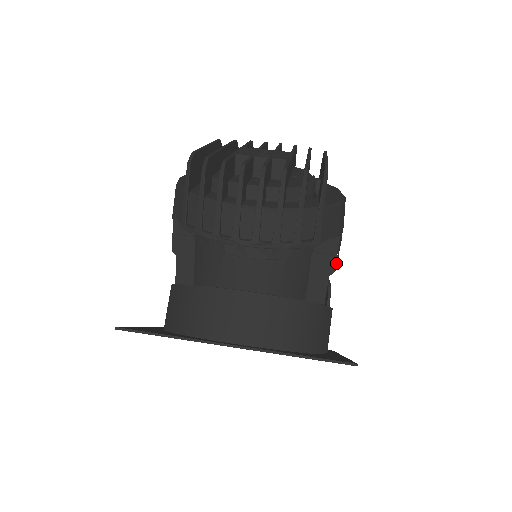
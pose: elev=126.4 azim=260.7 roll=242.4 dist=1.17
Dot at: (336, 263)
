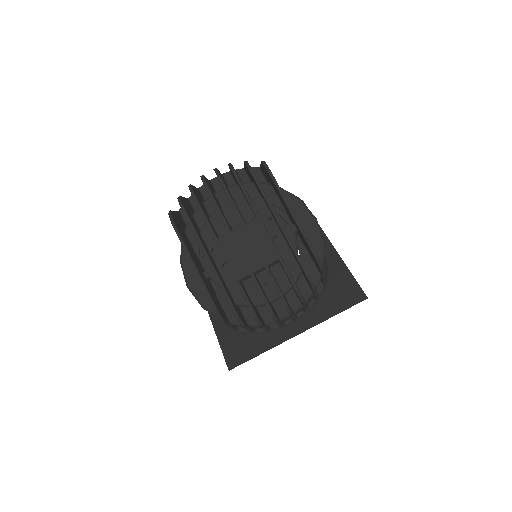
Dot at: occluded
